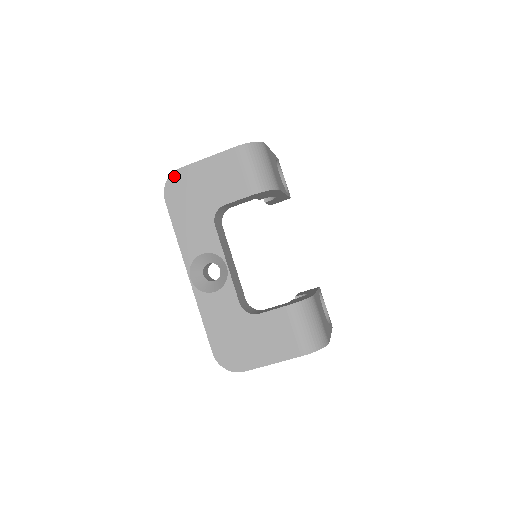
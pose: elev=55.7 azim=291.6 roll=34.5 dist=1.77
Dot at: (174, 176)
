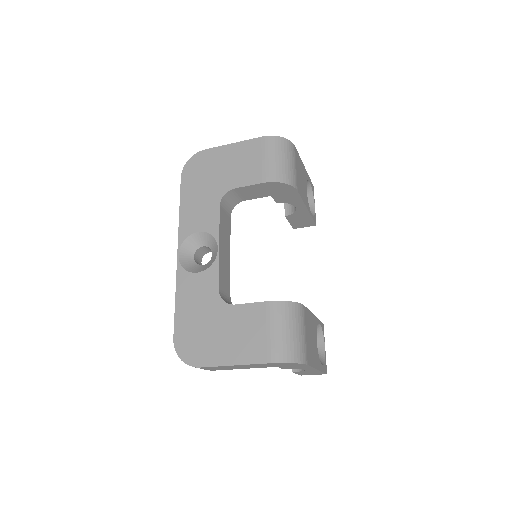
Dot at: (197, 156)
